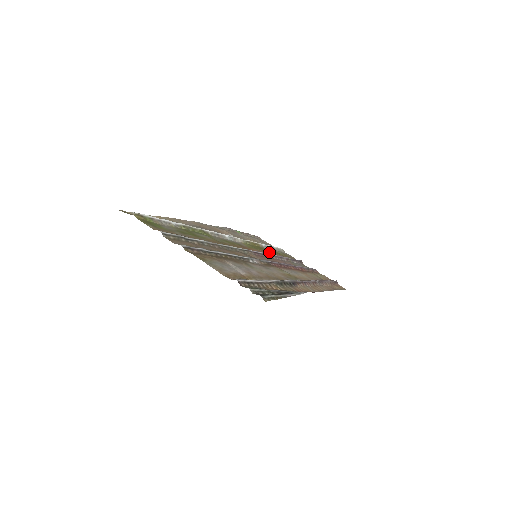
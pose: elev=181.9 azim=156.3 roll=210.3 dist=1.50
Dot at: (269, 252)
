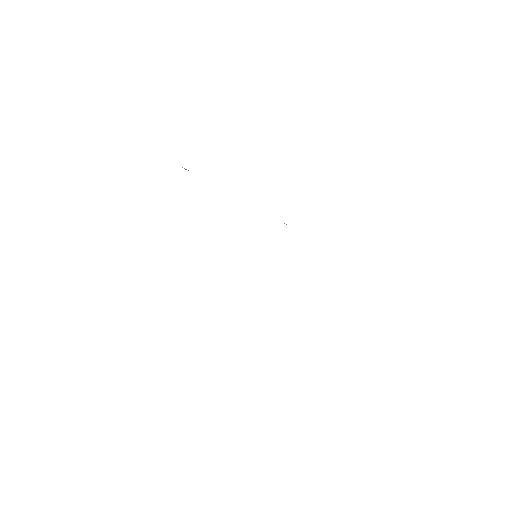
Dot at: occluded
